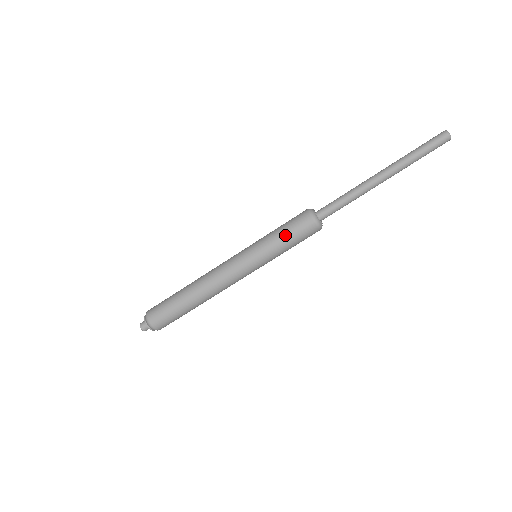
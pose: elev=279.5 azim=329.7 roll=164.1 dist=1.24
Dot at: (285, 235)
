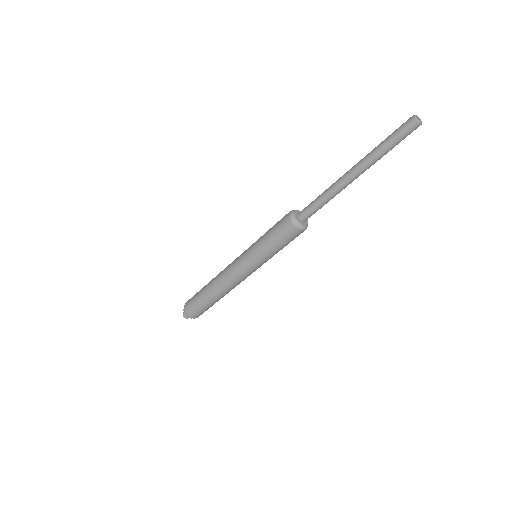
Dot at: (273, 241)
